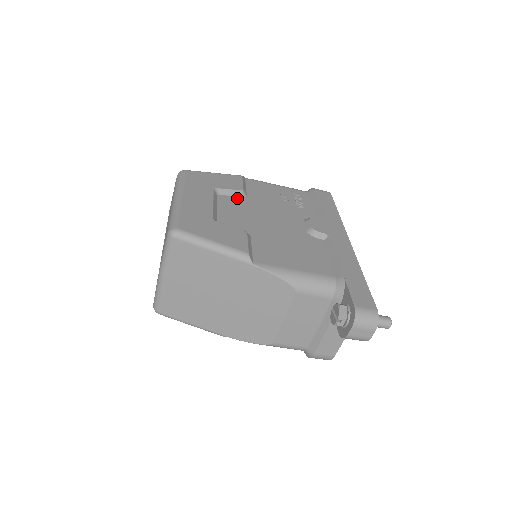
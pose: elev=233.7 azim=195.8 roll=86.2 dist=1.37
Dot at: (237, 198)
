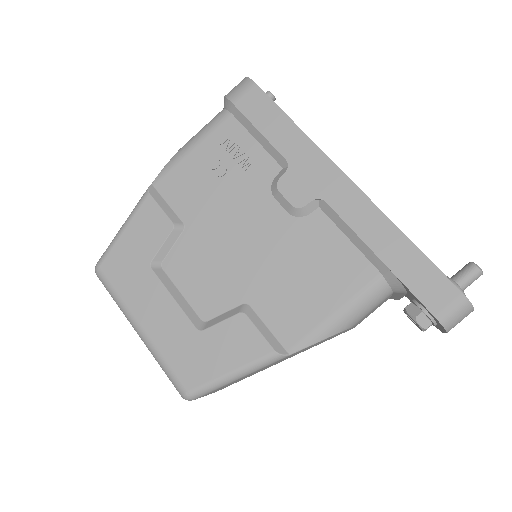
Dot at: (180, 244)
